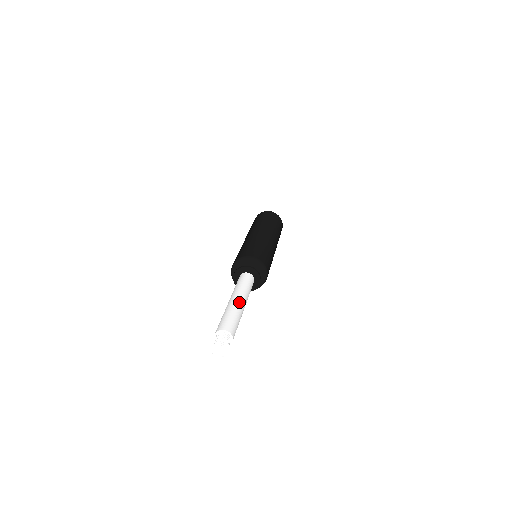
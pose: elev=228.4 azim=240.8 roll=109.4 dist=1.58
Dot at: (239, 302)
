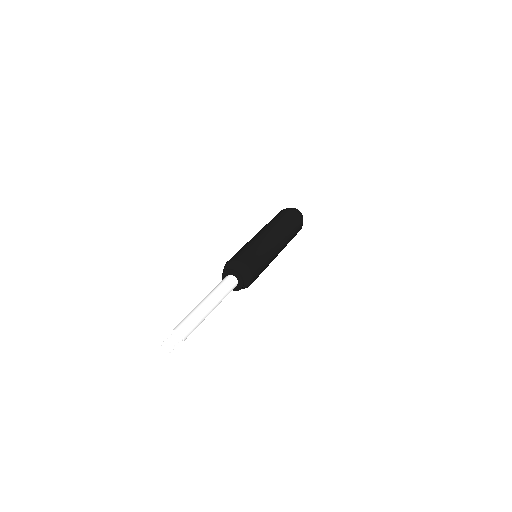
Dot at: (204, 304)
